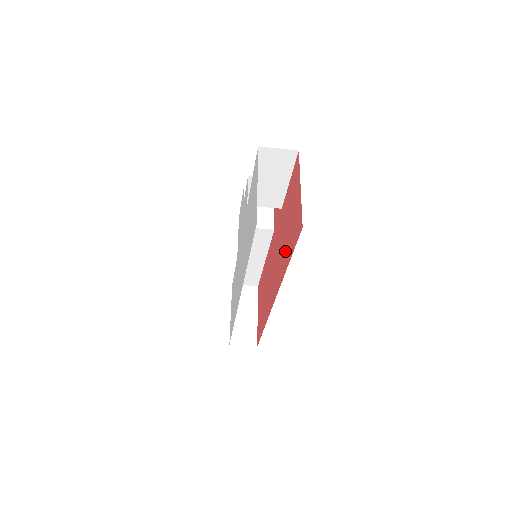
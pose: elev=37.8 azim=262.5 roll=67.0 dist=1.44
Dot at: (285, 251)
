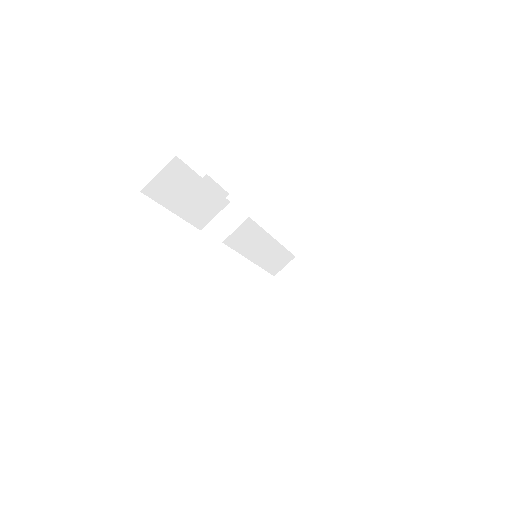
Dot at: occluded
